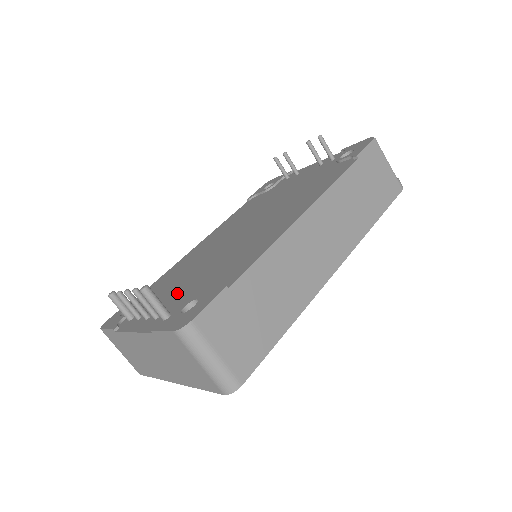
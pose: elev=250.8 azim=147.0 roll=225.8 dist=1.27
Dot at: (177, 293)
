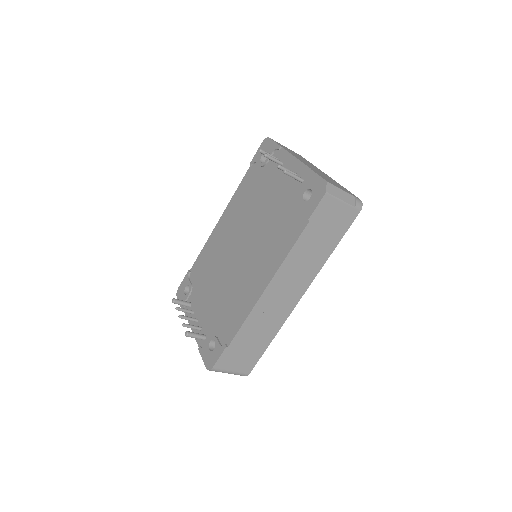
Dot at: (208, 306)
